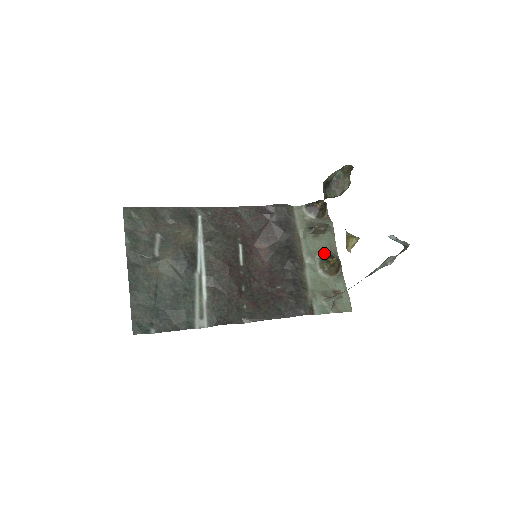
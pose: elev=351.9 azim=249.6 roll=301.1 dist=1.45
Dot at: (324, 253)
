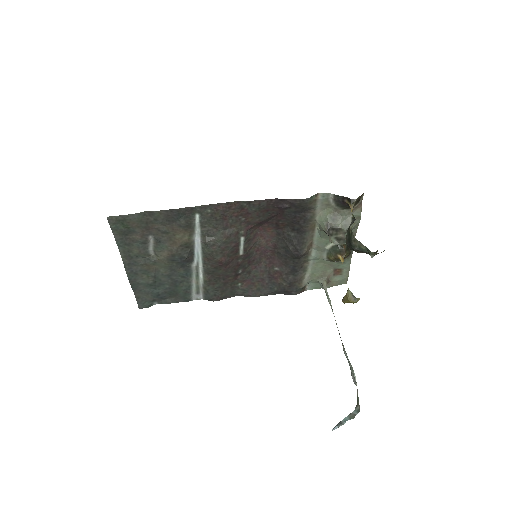
Dot at: occluded
